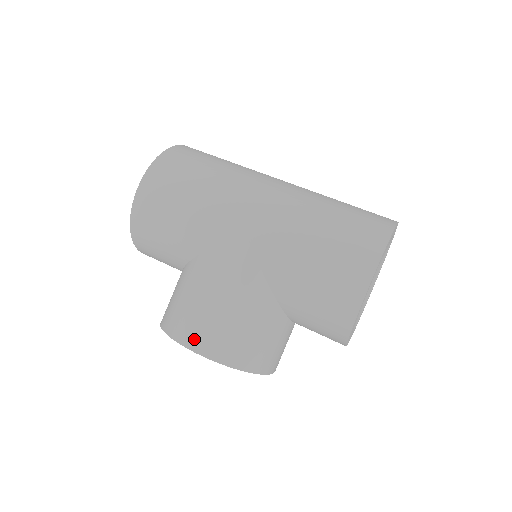
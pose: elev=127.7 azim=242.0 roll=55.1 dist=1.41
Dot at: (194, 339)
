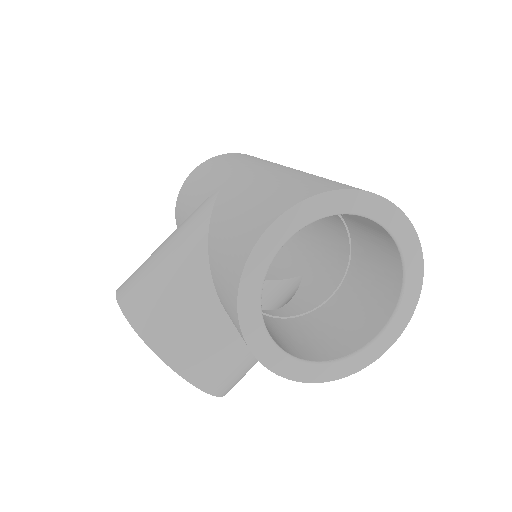
Dot at: (125, 284)
